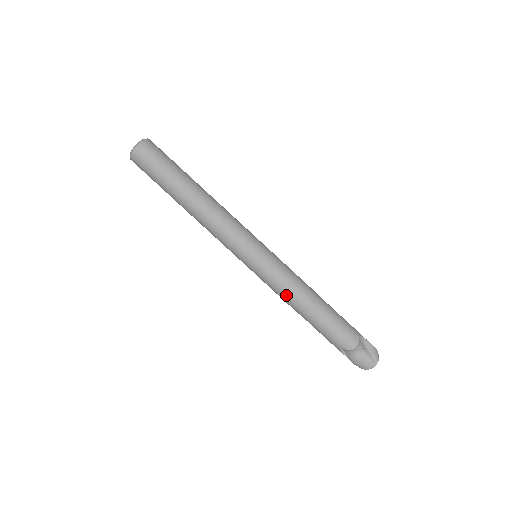
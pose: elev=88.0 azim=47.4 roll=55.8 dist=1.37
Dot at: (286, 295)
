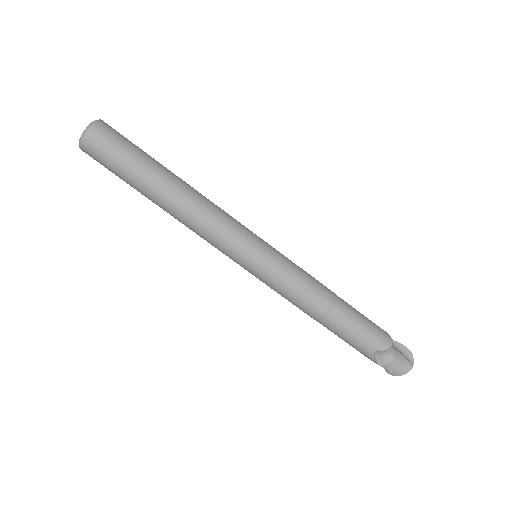
Dot at: (305, 294)
